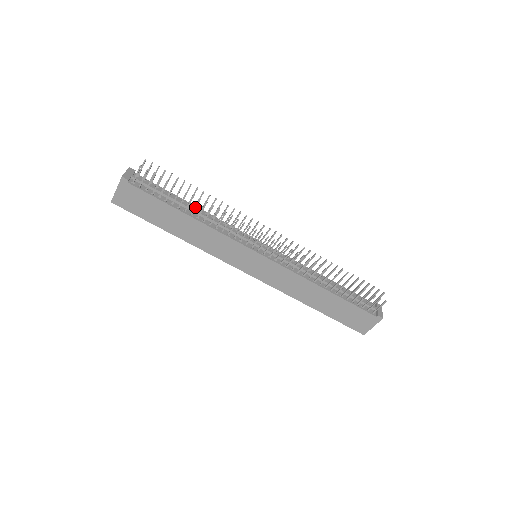
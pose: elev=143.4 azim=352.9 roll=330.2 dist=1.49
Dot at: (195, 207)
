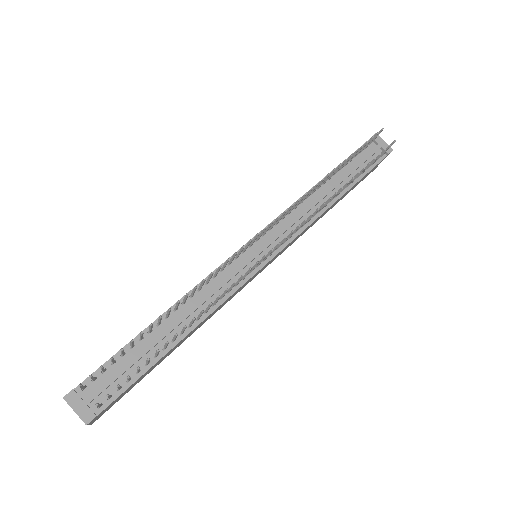
Dot at: (183, 331)
